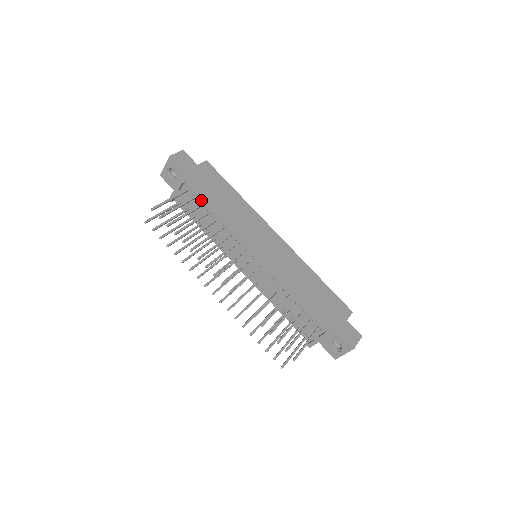
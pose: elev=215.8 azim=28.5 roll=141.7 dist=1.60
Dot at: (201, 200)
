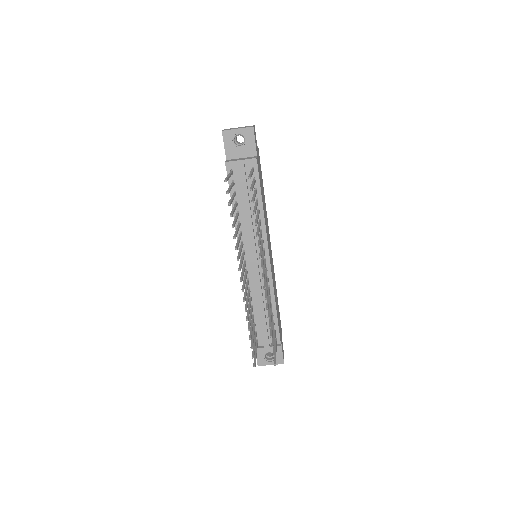
Dot at: (260, 187)
